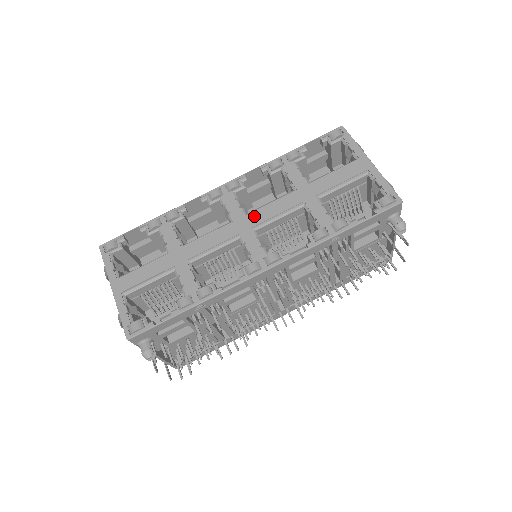
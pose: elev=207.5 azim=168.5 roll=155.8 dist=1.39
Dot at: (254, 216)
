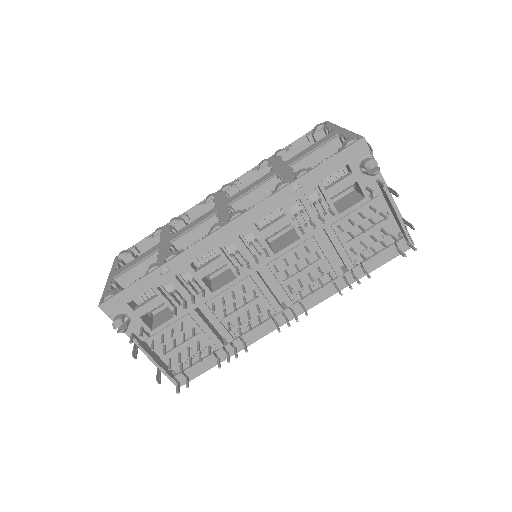
Dot at: (233, 197)
